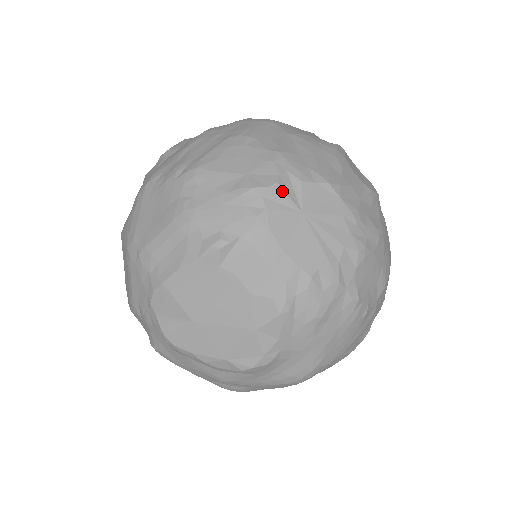
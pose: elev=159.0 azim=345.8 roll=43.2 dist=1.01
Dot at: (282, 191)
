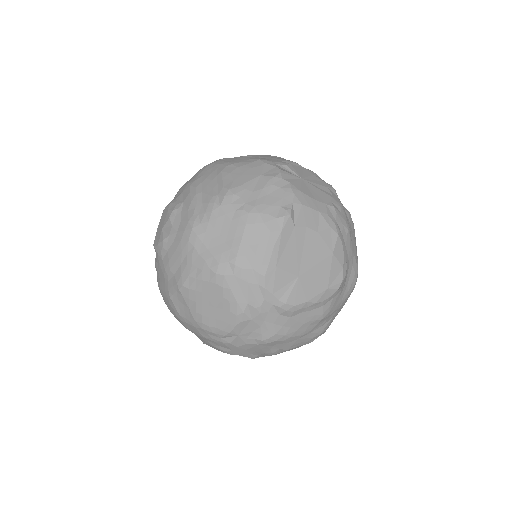
Dot at: (286, 172)
